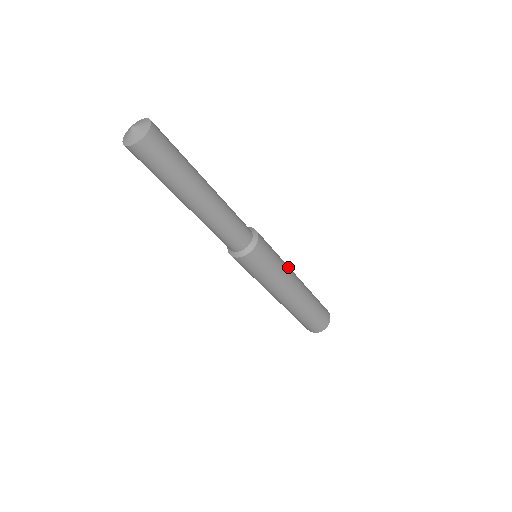
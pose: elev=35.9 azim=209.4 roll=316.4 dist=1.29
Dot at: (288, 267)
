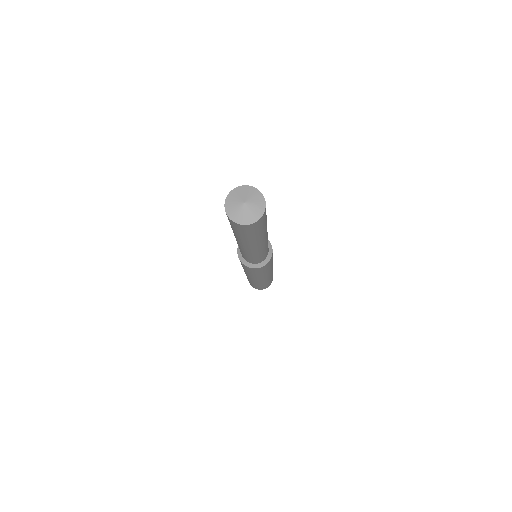
Dot at: occluded
